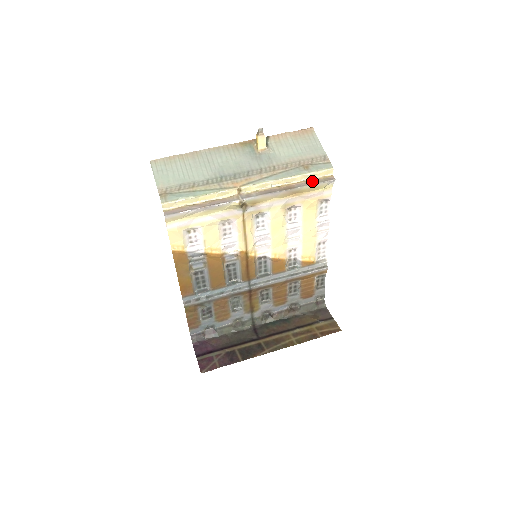
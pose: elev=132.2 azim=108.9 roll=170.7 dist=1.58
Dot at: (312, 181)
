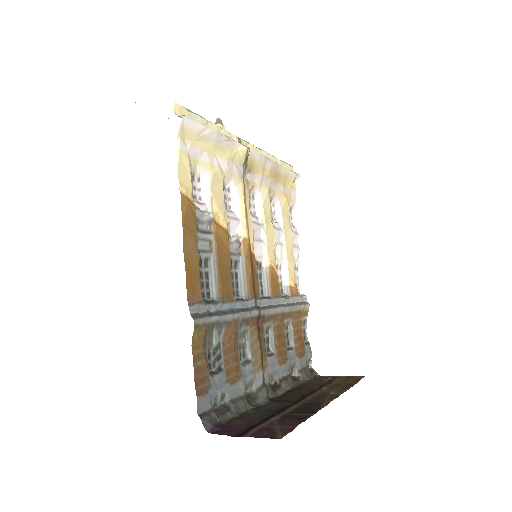
Dot at: occluded
